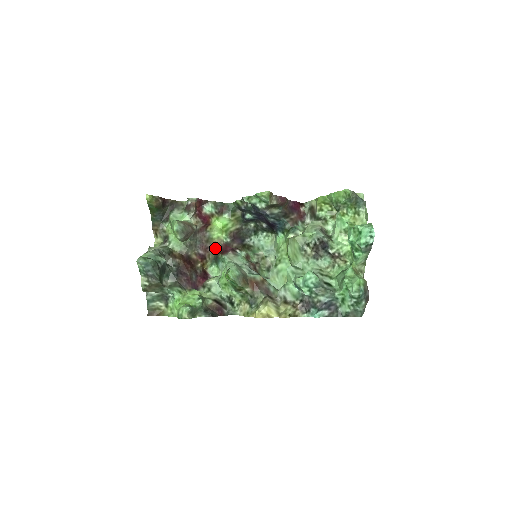
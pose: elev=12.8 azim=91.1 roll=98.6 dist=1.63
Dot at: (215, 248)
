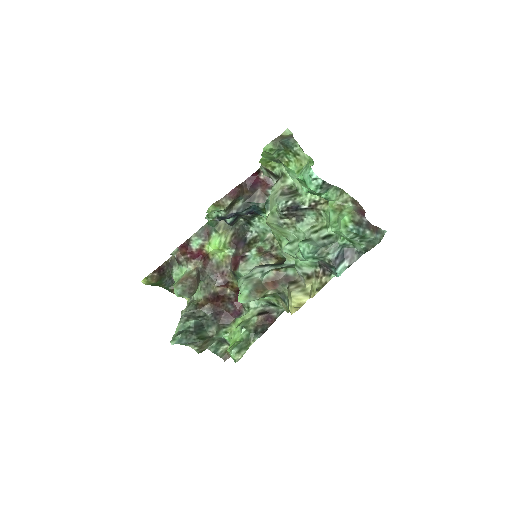
Dot at: (229, 267)
